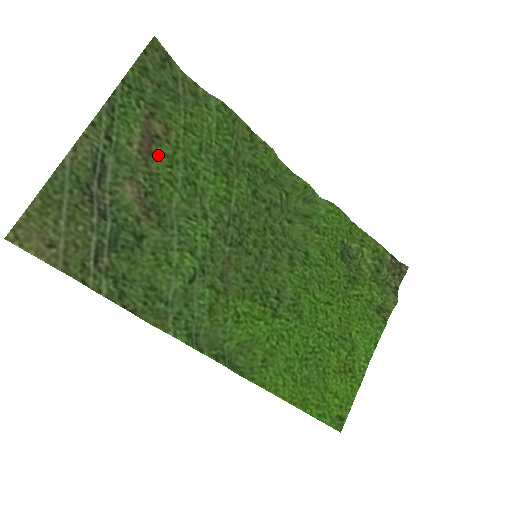
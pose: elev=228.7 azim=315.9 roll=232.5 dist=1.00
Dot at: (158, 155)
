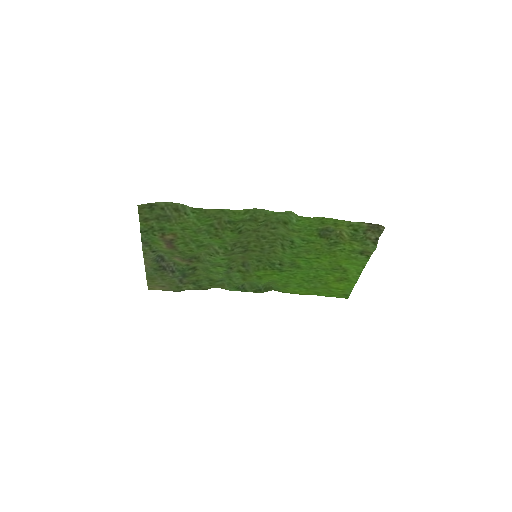
Dot at: (178, 245)
